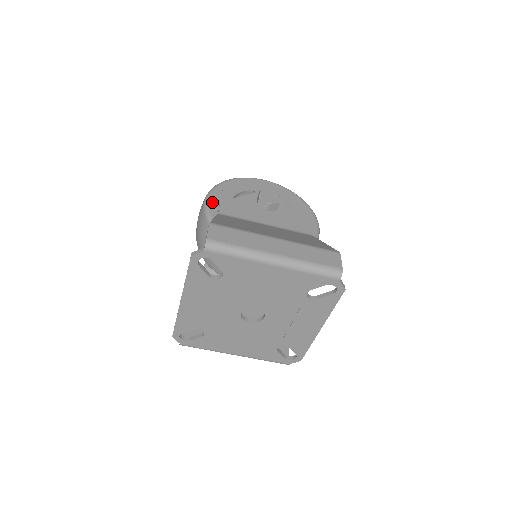
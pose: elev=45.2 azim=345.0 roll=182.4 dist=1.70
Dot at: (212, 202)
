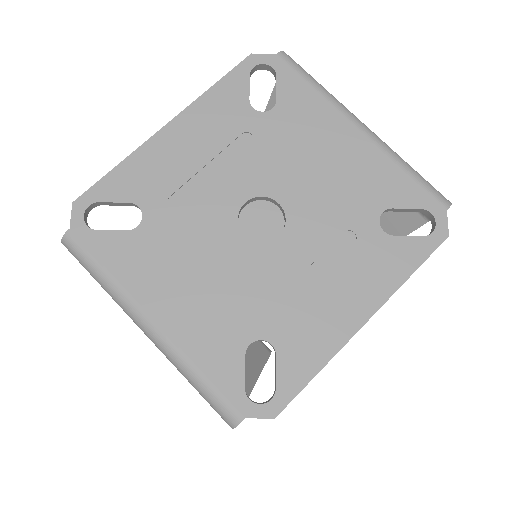
Dot at: occluded
